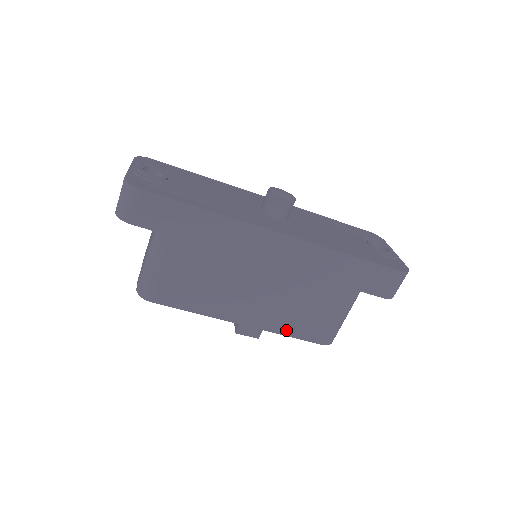
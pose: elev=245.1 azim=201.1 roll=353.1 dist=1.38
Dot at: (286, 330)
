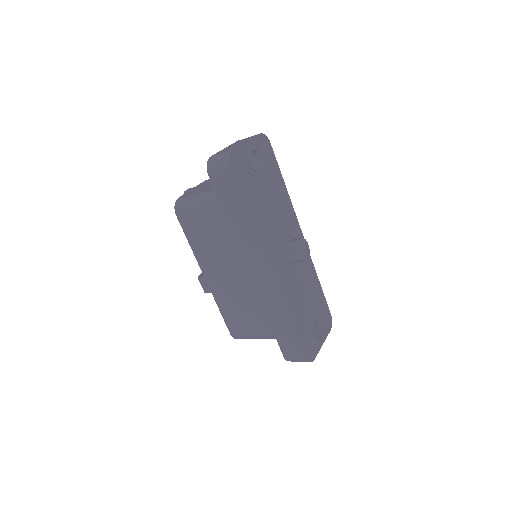
Dot at: (222, 307)
